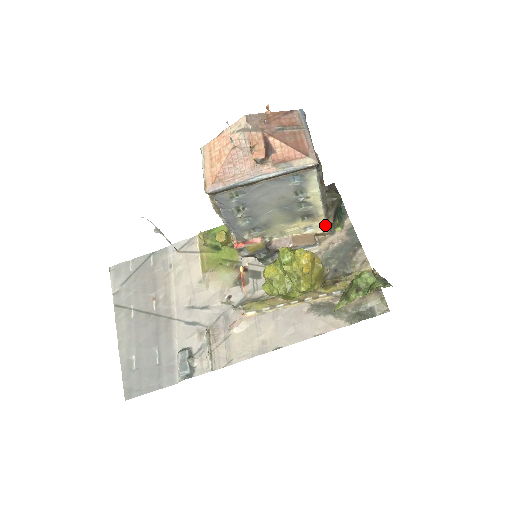
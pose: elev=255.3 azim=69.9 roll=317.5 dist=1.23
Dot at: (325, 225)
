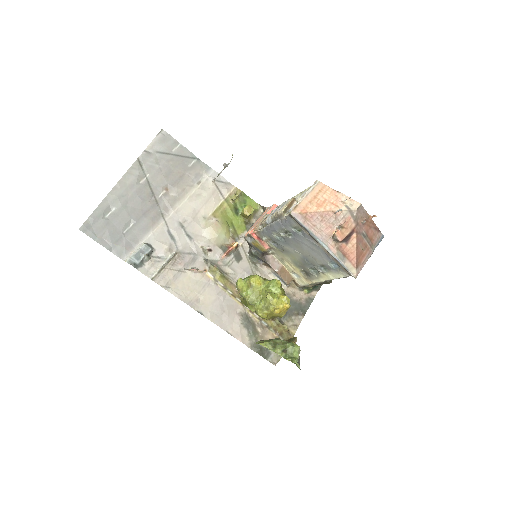
Dot at: (305, 284)
